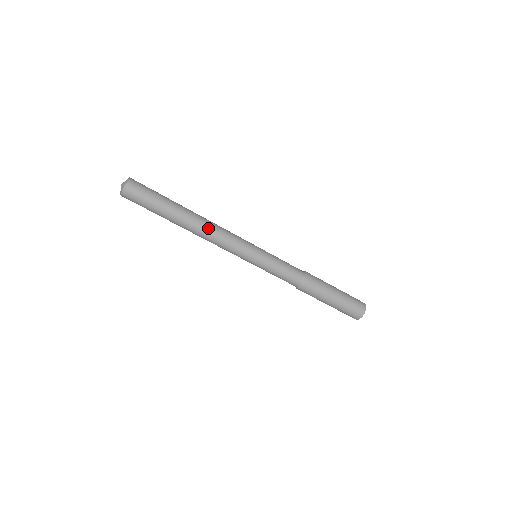
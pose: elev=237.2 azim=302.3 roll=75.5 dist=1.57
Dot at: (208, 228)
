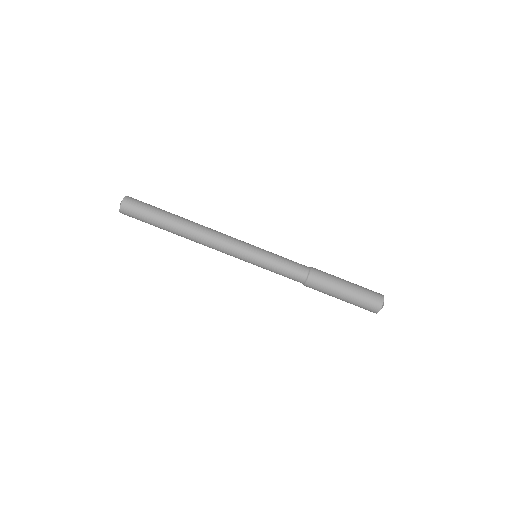
Dot at: (202, 233)
